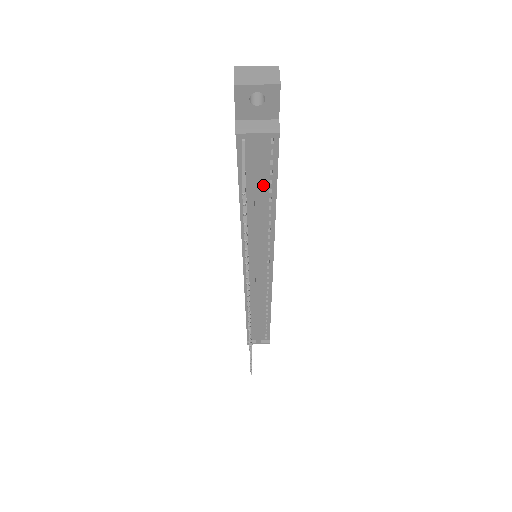
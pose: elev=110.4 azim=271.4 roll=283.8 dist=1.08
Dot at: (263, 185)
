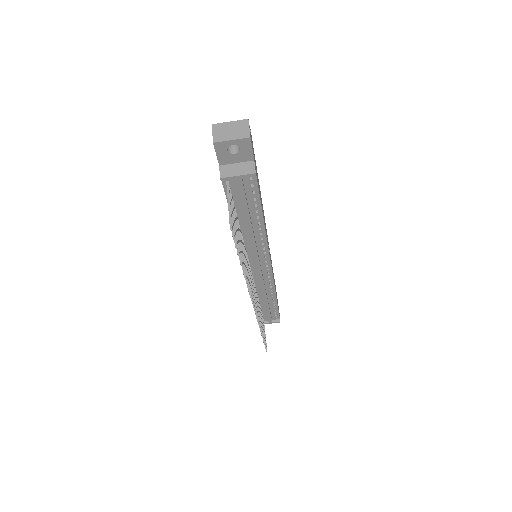
Dot at: (250, 209)
